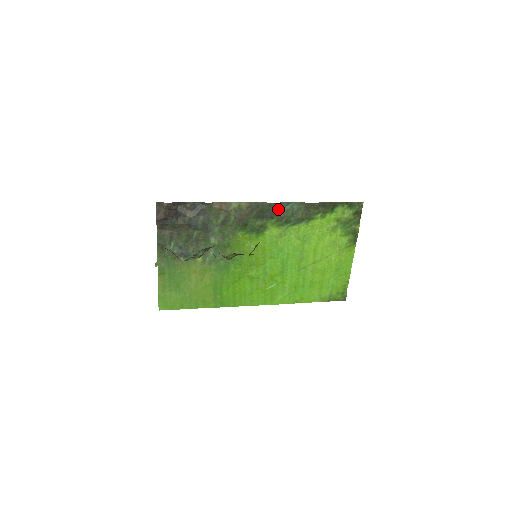
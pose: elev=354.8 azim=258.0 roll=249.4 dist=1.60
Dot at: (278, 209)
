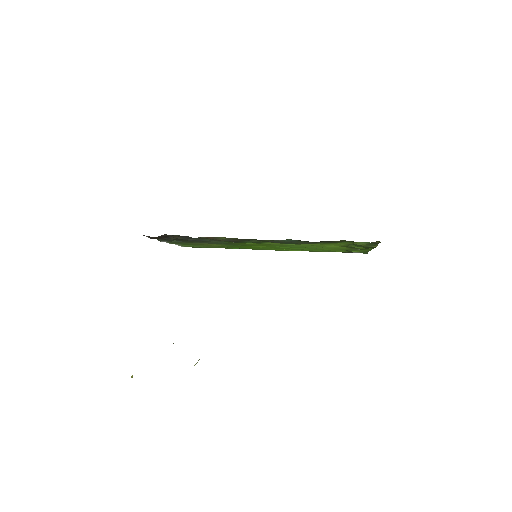
Dot at: (273, 240)
